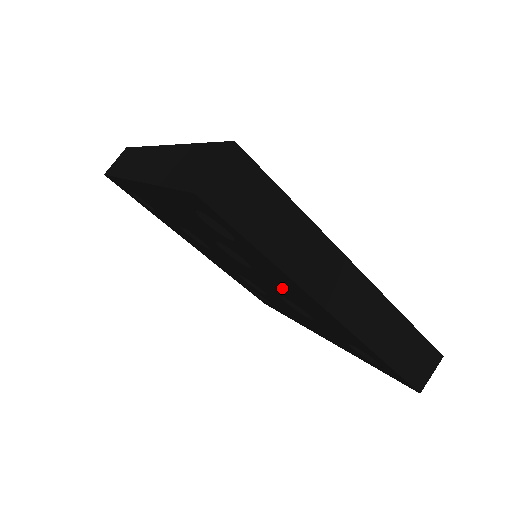
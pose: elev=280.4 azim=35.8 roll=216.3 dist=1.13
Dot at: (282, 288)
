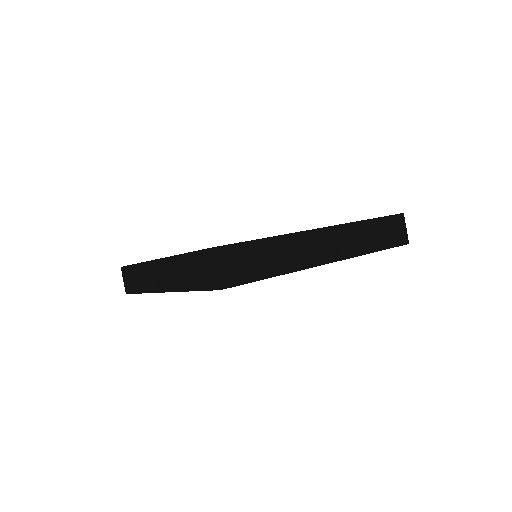
Dot at: occluded
